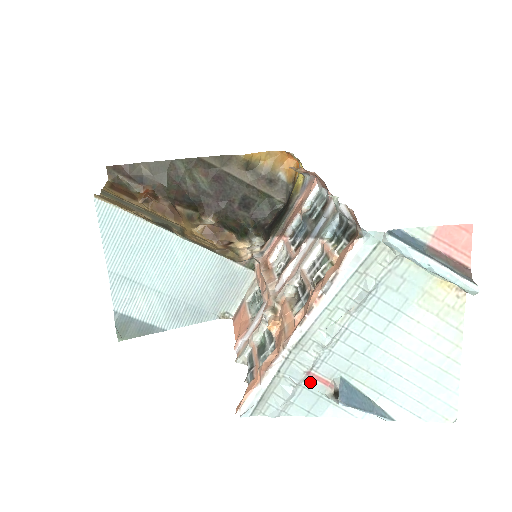
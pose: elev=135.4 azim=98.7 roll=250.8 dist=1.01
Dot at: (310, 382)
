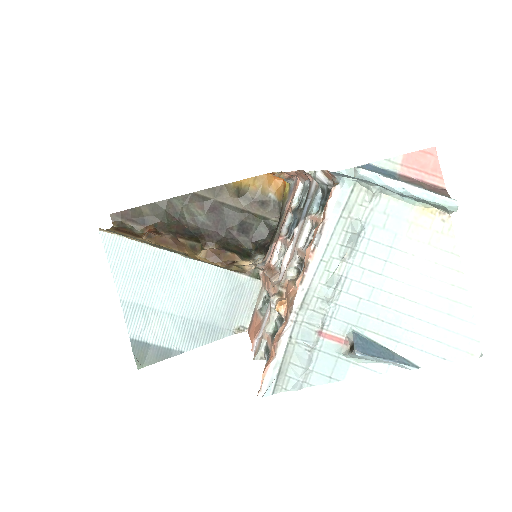
Dot at: (324, 343)
